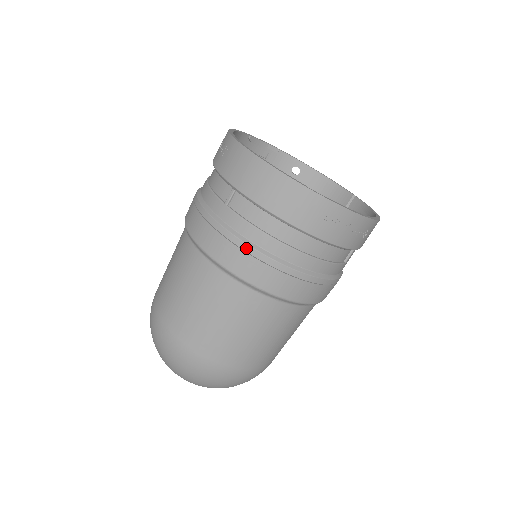
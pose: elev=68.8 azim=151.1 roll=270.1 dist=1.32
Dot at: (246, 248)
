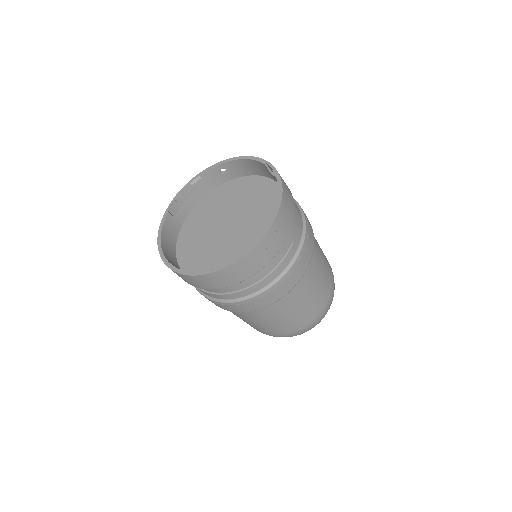
Dot at: (230, 304)
